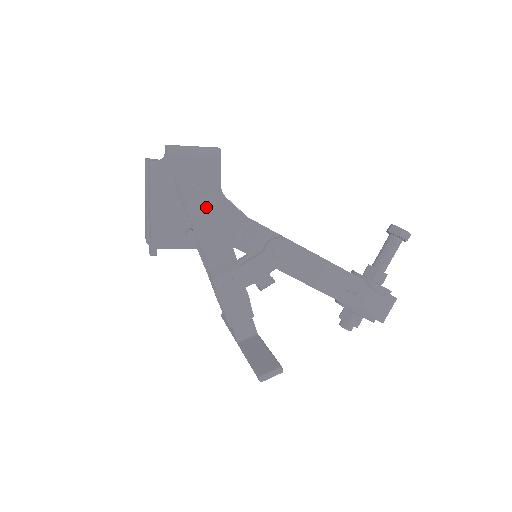
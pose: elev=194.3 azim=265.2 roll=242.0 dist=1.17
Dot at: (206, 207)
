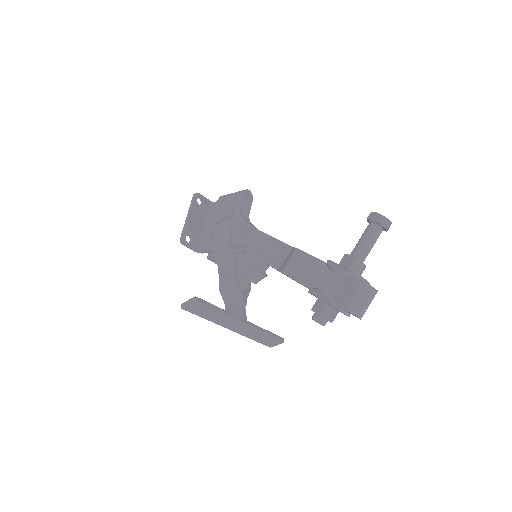
Dot at: (224, 219)
